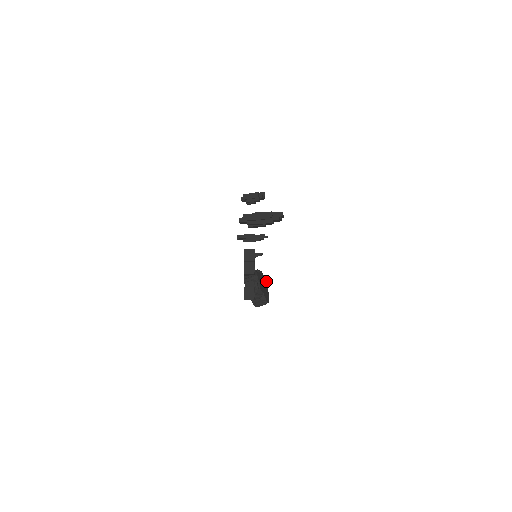
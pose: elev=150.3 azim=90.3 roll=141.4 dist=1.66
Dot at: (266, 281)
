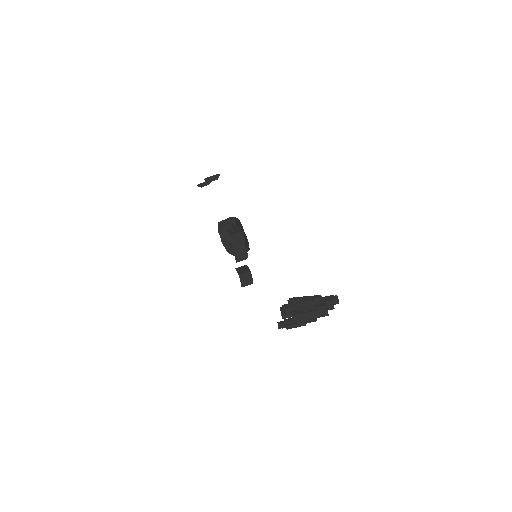
Dot at: (240, 222)
